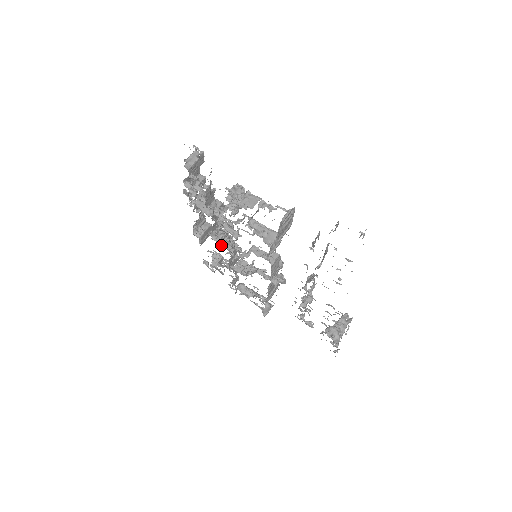
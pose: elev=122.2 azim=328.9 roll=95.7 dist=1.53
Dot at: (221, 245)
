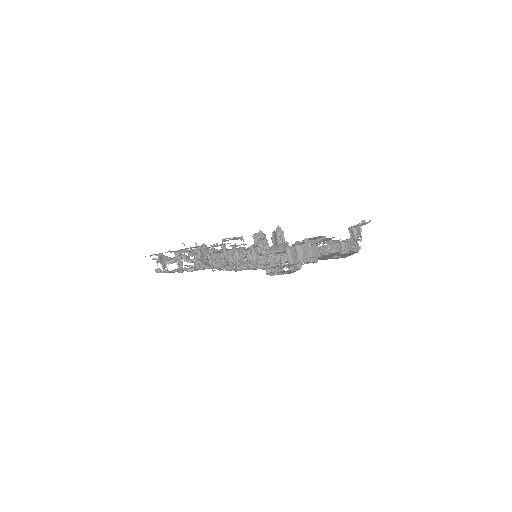
Dot at: occluded
